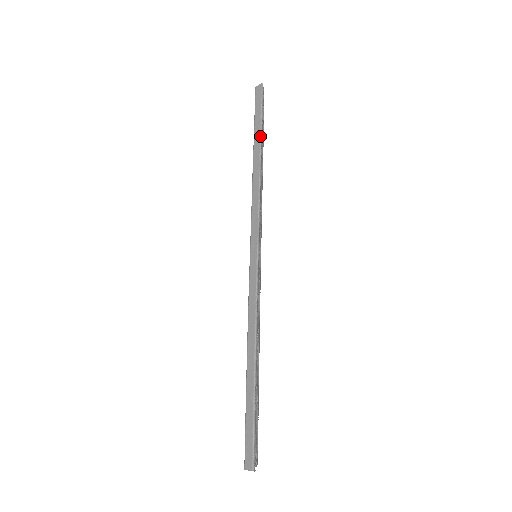
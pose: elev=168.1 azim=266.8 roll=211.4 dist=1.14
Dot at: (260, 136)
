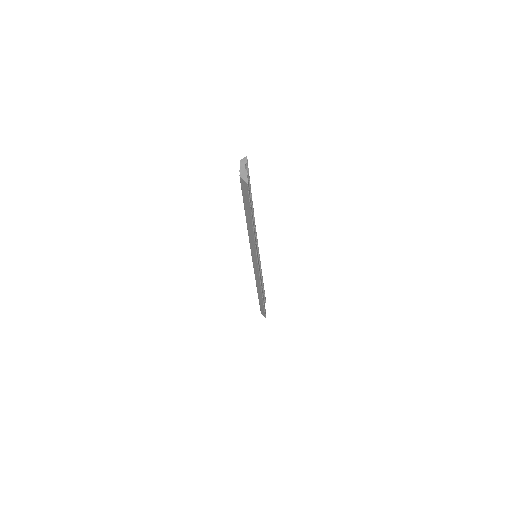
Dot at: occluded
